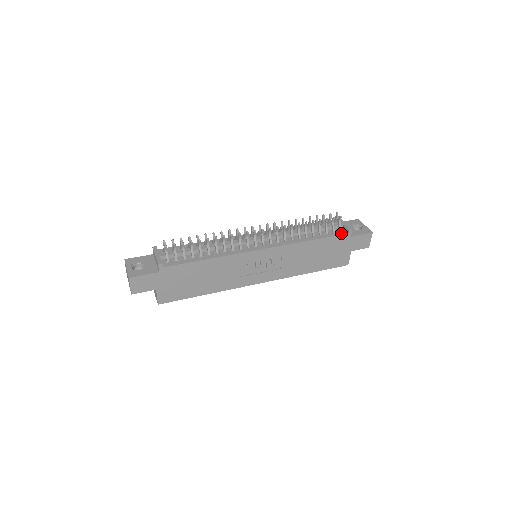
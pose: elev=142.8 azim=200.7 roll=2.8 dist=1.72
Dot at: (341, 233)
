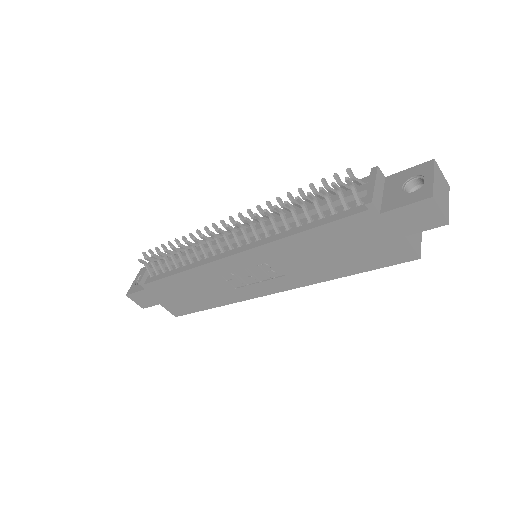
Dot at: (356, 210)
